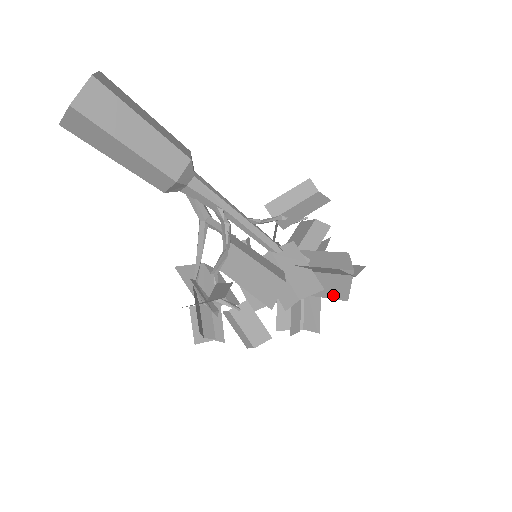
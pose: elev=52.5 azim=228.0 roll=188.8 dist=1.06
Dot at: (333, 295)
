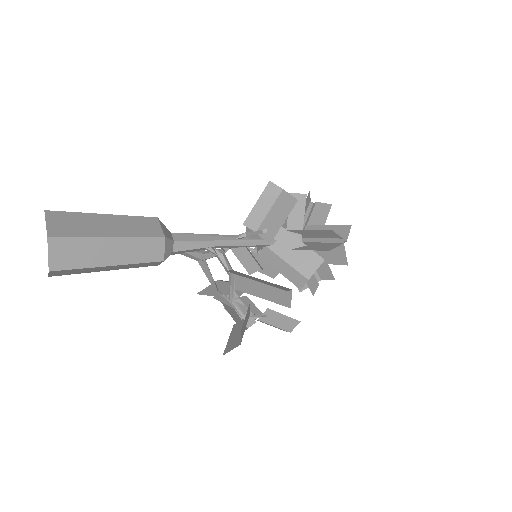
Dot at: (334, 261)
